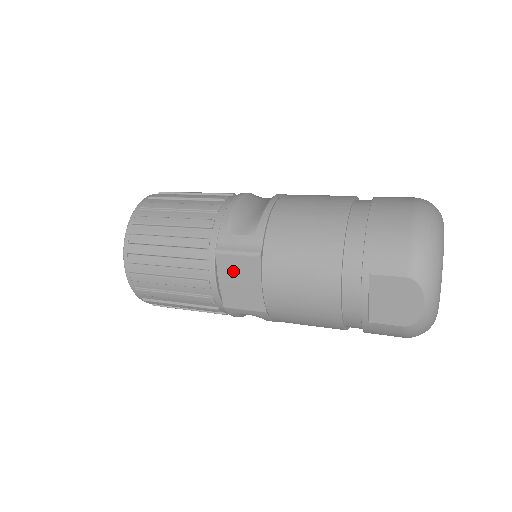
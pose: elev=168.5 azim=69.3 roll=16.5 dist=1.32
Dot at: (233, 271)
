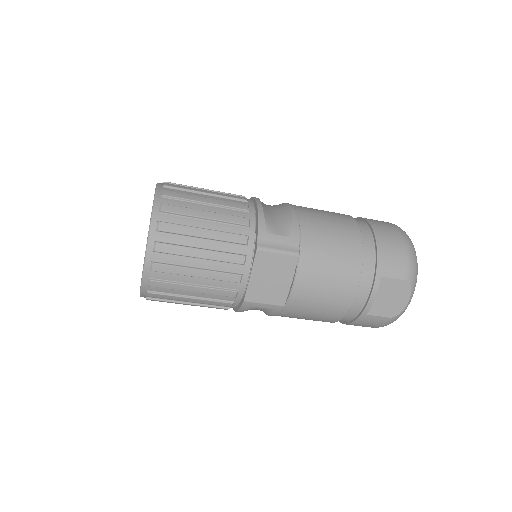
Dot at: (269, 267)
